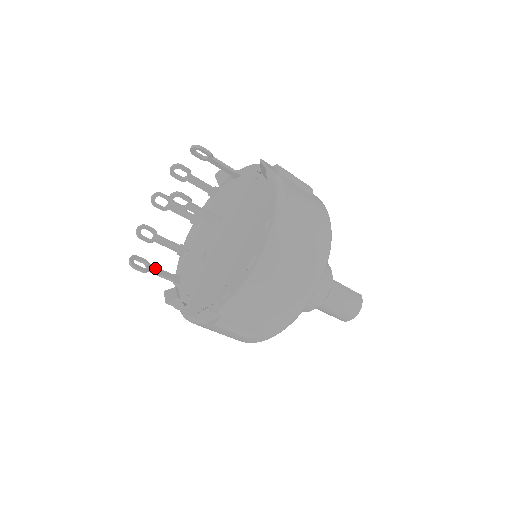
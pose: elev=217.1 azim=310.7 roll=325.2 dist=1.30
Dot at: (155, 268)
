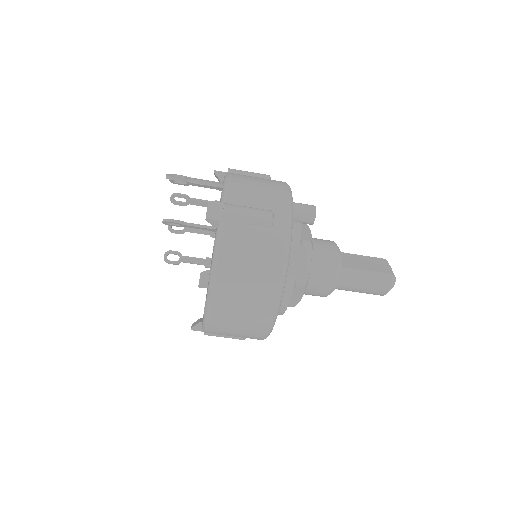
Dot at: (187, 258)
